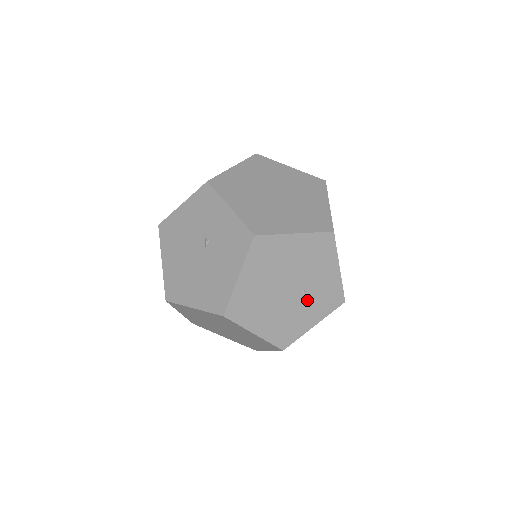
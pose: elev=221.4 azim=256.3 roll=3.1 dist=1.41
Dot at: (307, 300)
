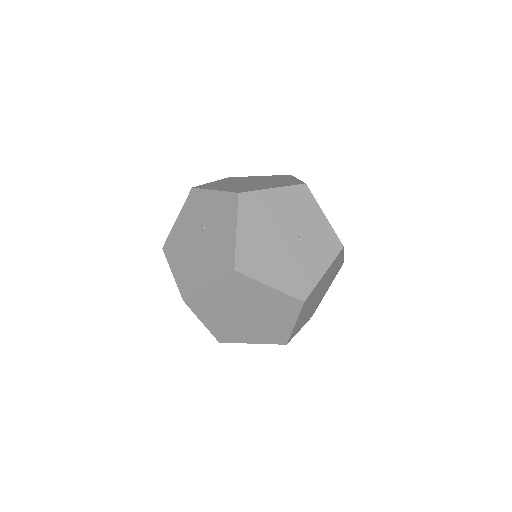
Dot at: (307, 248)
